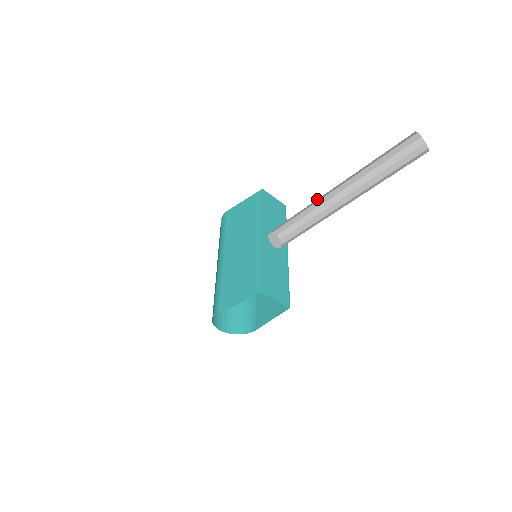
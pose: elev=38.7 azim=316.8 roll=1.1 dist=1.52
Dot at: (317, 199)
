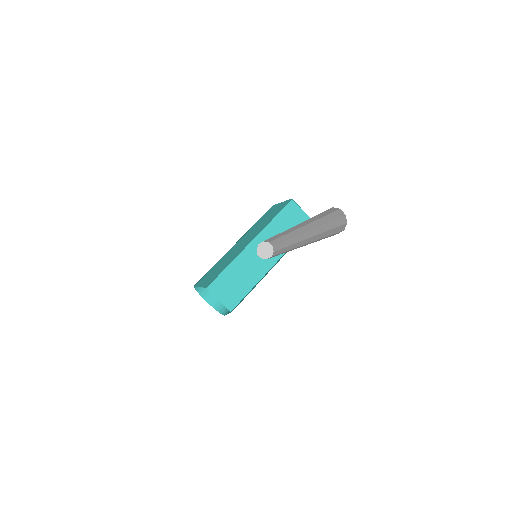
Dot at: (284, 231)
